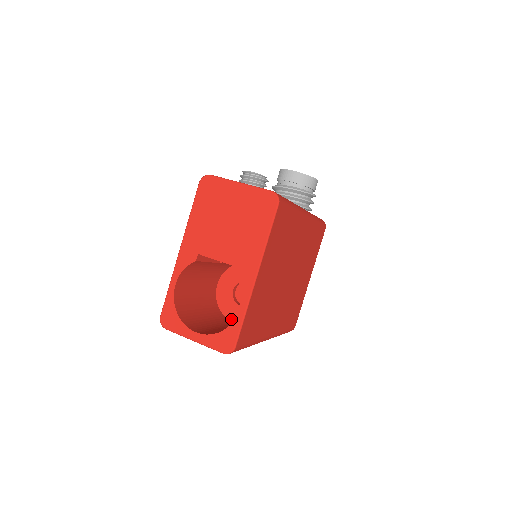
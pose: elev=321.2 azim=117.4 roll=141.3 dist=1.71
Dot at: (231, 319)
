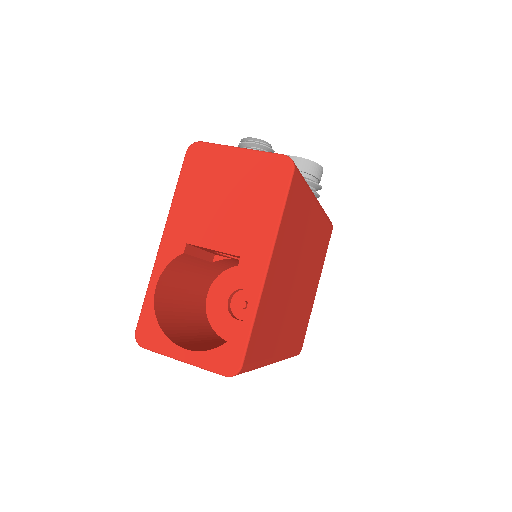
Dot at: (226, 338)
